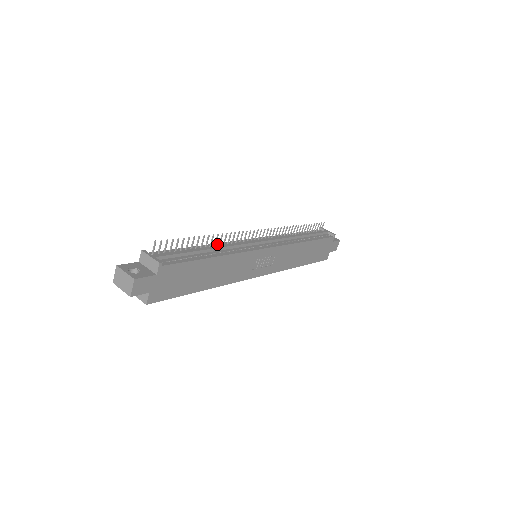
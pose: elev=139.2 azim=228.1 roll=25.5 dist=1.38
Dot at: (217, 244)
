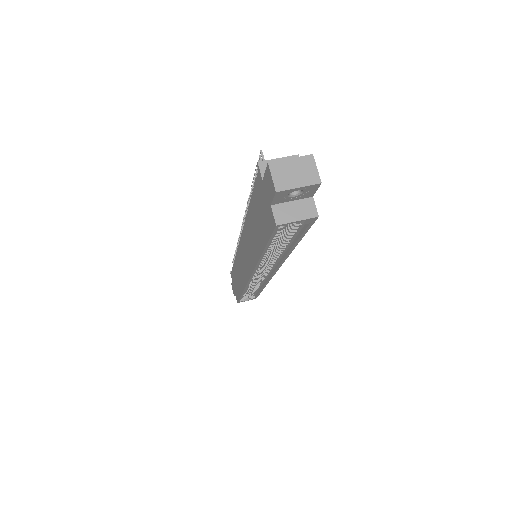
Dot at: occluded
